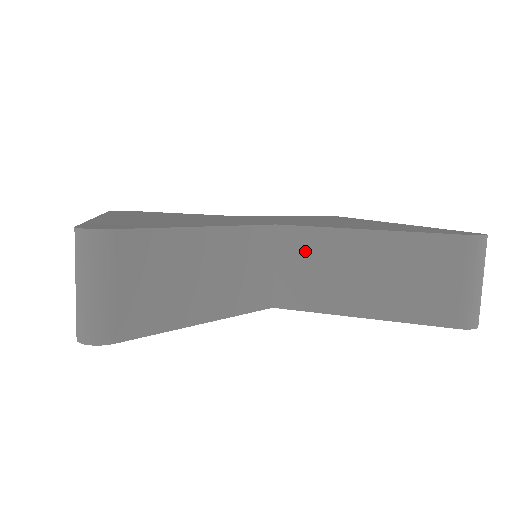
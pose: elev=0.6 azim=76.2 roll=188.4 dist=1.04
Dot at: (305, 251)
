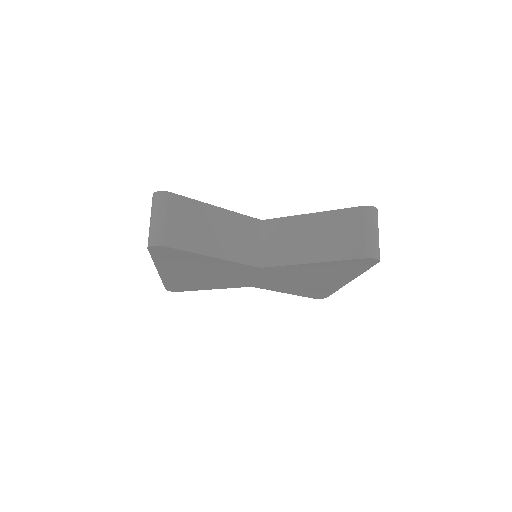
Dot at: (278, 231)
